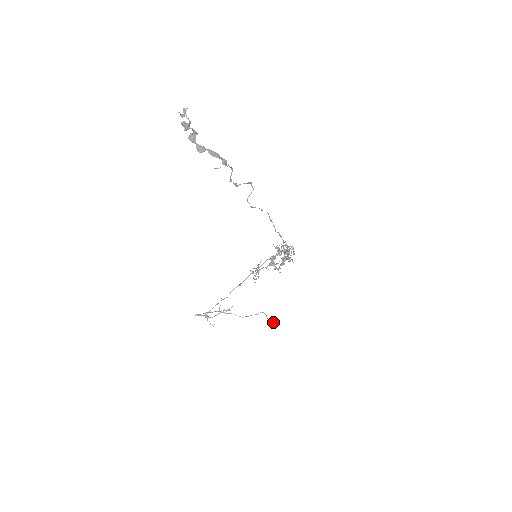
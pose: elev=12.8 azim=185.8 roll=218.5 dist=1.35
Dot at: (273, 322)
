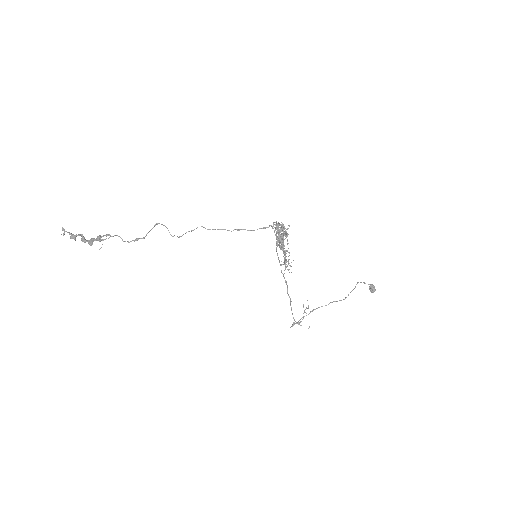
Dot at: (370, 287)
